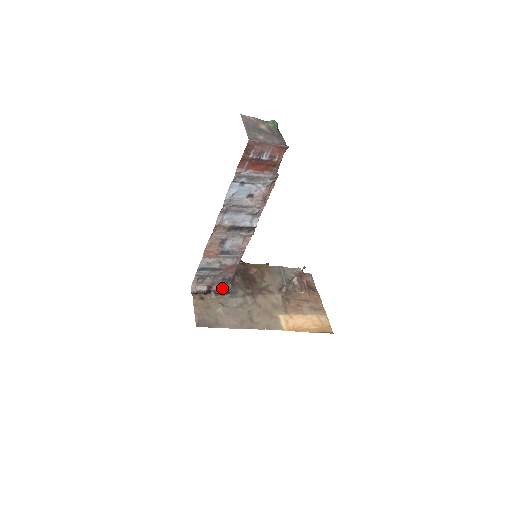
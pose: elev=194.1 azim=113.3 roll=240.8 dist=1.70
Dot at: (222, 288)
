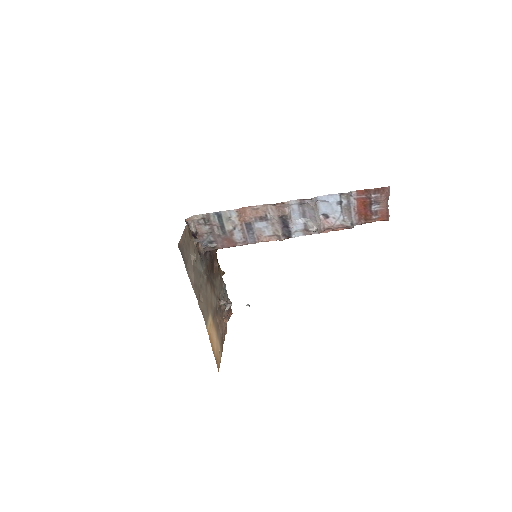
Dot at: (200, 246)
